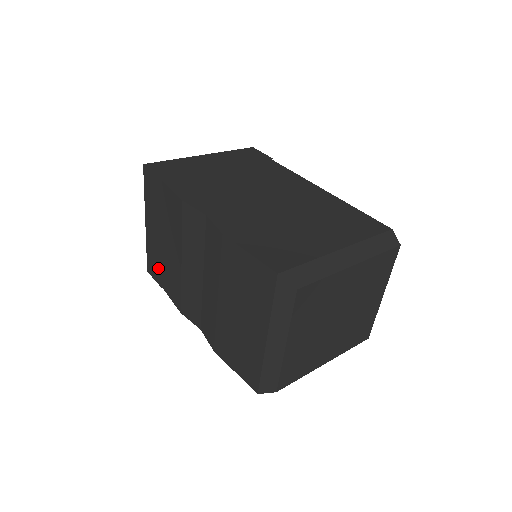
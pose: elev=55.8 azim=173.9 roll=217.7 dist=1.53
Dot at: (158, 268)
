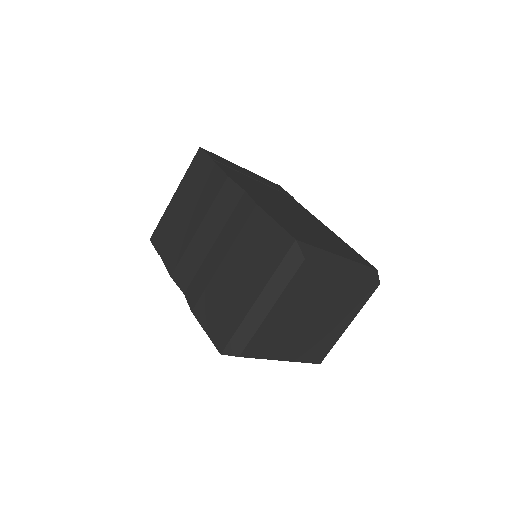
Dot at: (165, 236)
